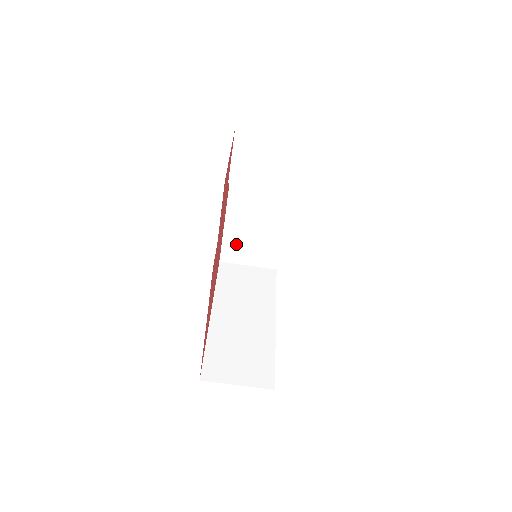
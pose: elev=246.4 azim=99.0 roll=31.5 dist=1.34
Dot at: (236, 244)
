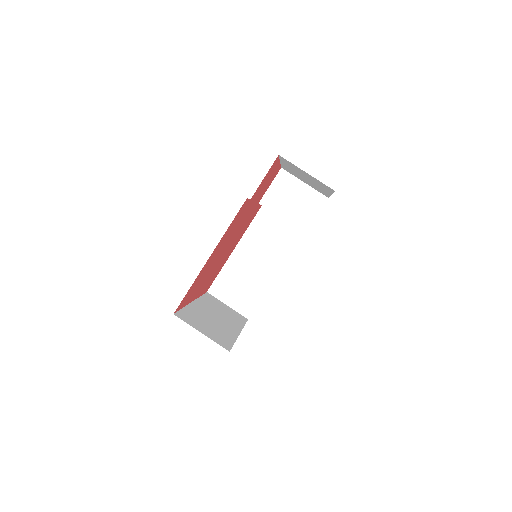
Dot at: (228, 280)
